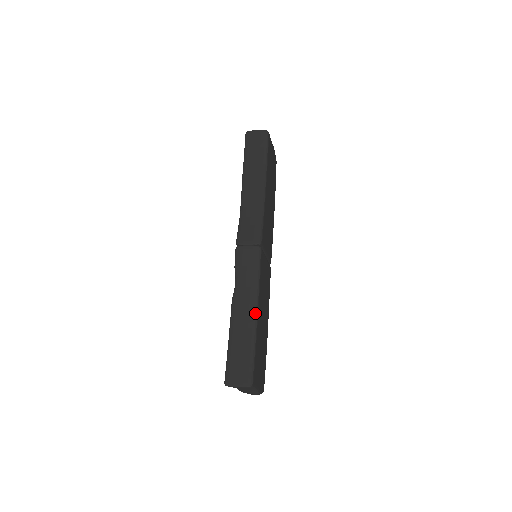
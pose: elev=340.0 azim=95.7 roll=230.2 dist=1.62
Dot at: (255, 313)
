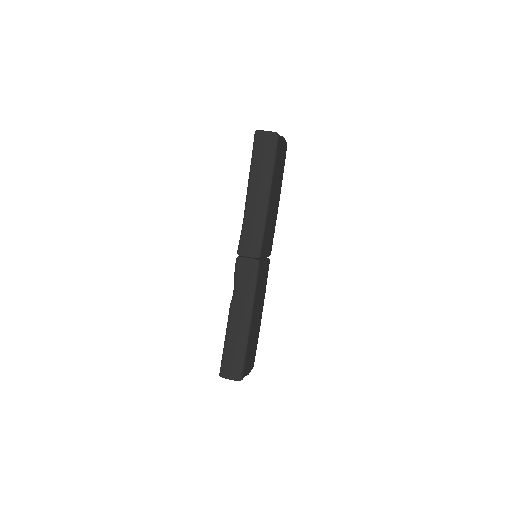
Dot at: (249, 320)
